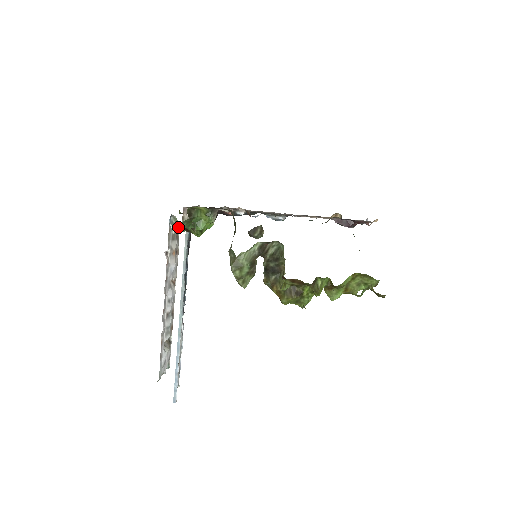
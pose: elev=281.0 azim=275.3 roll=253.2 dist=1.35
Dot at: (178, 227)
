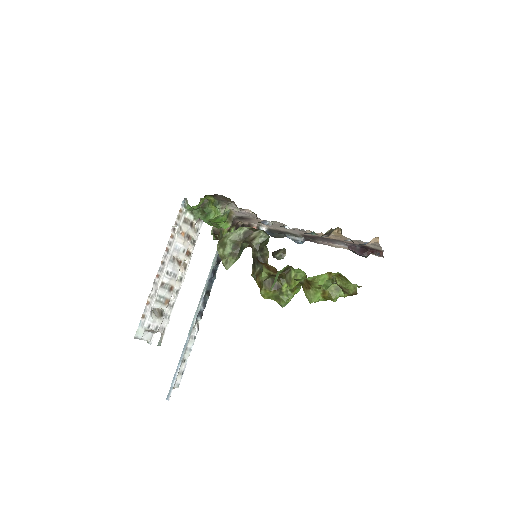
Dot at: (193, 215)
